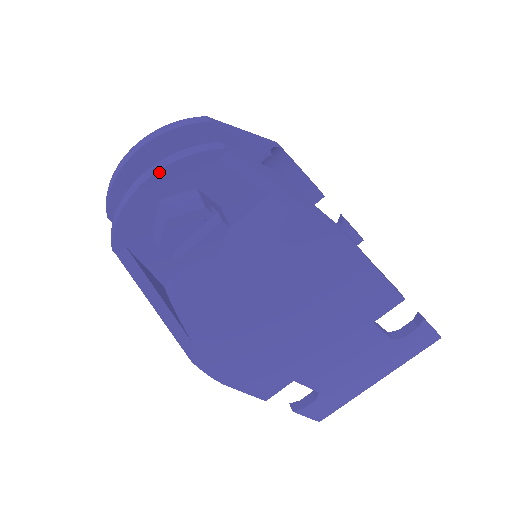
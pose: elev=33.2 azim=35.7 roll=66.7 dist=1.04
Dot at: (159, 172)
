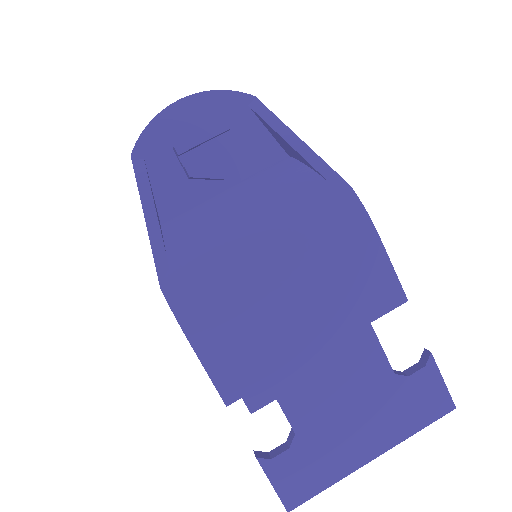
Dot at: (197, 94)
